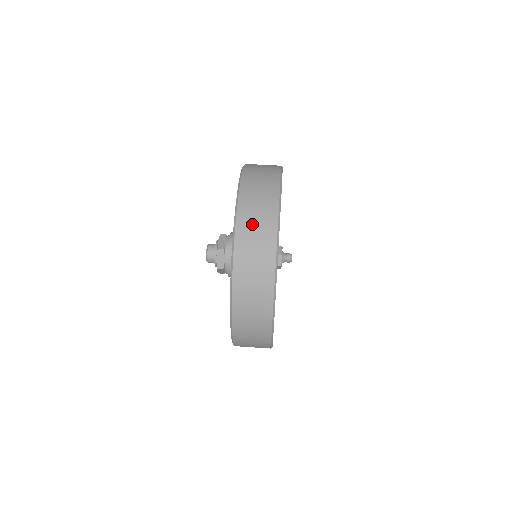
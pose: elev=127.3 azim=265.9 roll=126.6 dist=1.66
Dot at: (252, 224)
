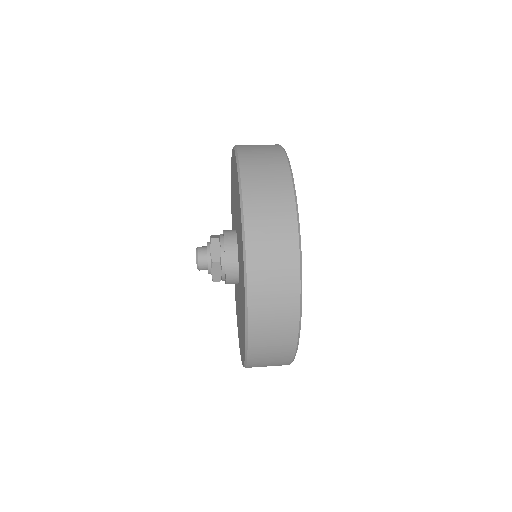
Dot at: (268, 273)
